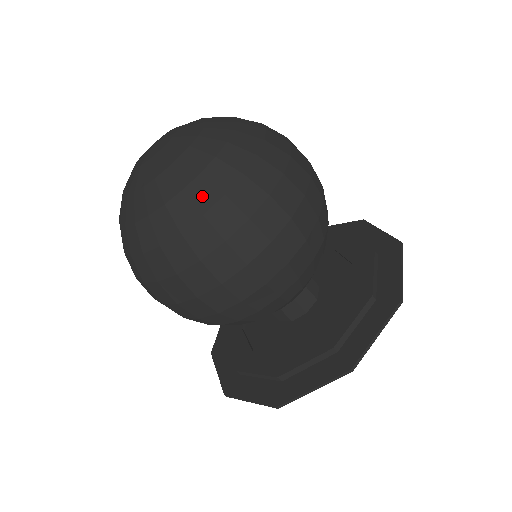
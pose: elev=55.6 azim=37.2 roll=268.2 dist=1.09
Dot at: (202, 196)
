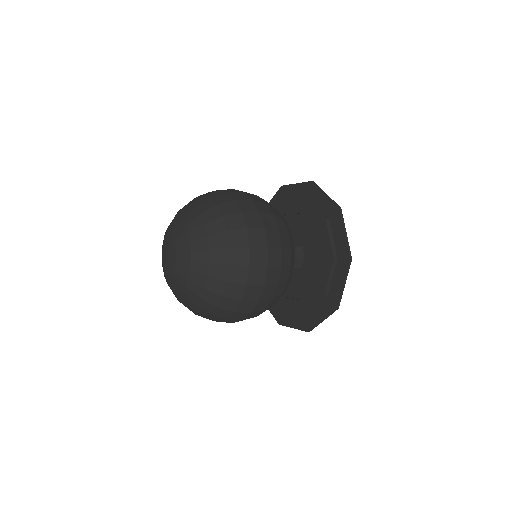
Dot at: occluded
